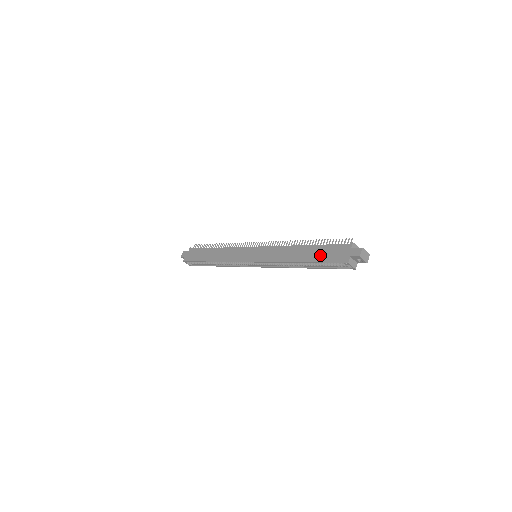
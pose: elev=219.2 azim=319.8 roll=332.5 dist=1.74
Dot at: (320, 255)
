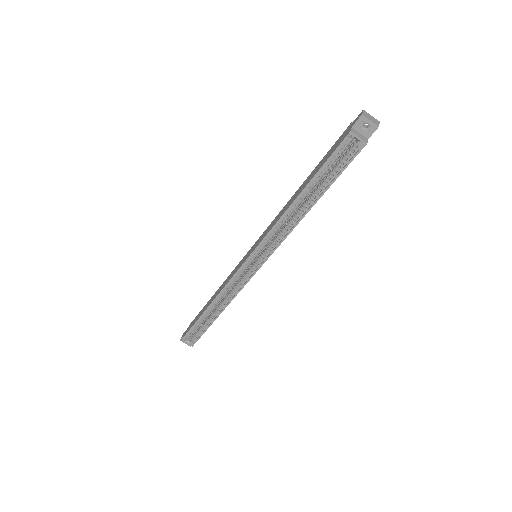
Dot at: (319, 166)
